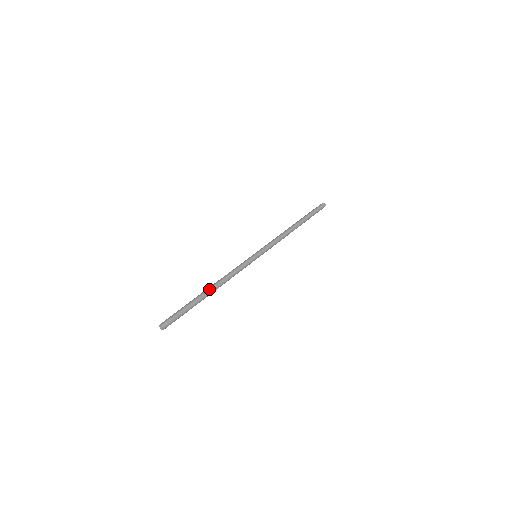
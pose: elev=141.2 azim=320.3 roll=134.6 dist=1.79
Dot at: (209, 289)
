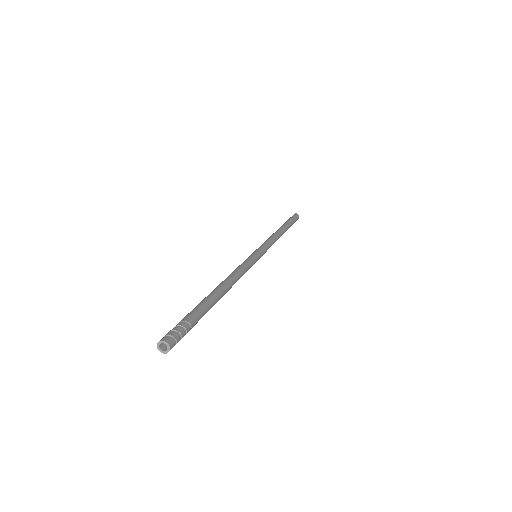
Dot at: (217, 288)
